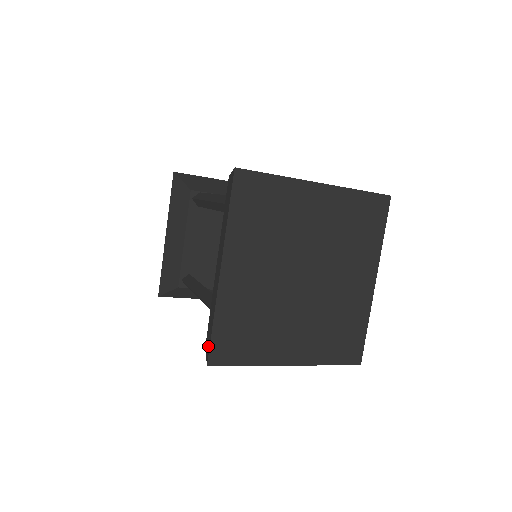
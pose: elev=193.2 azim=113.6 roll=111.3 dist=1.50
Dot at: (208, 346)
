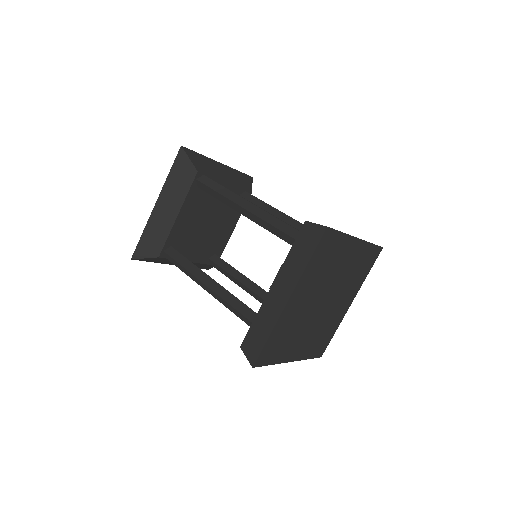
Dot at: (254, 352)
